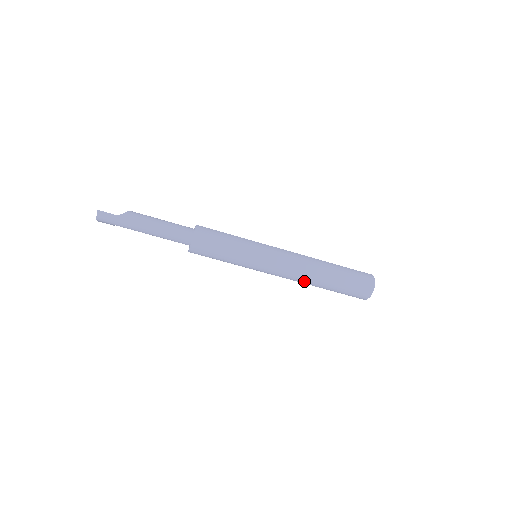
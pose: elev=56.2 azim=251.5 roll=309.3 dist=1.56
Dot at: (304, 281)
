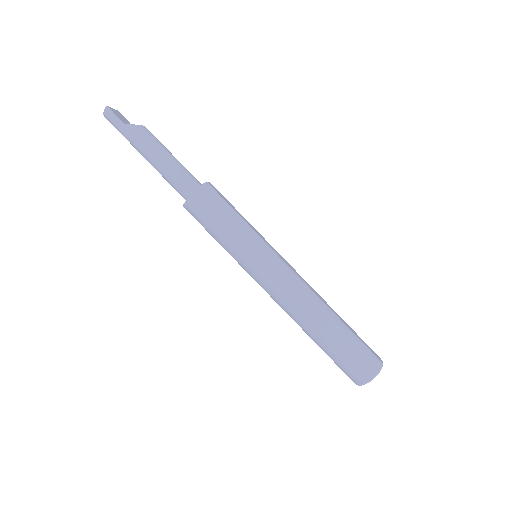
Dot at: (293, 318)
